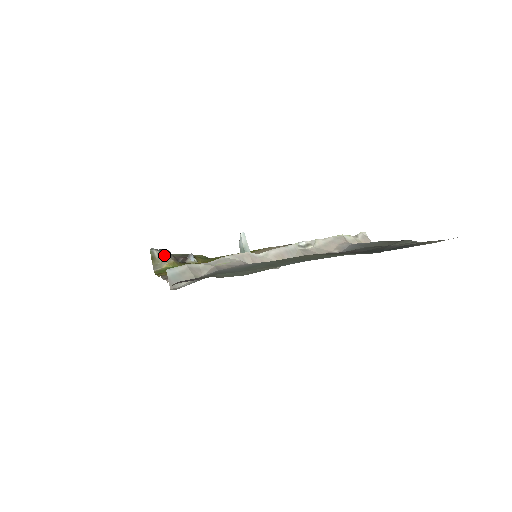
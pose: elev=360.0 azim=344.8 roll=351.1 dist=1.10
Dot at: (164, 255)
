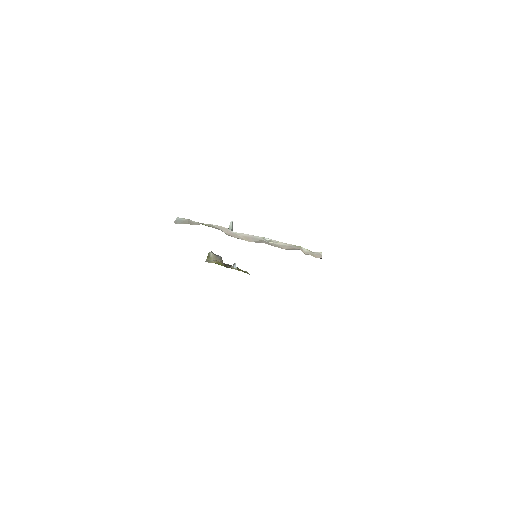
Dot at: (216, 257)
